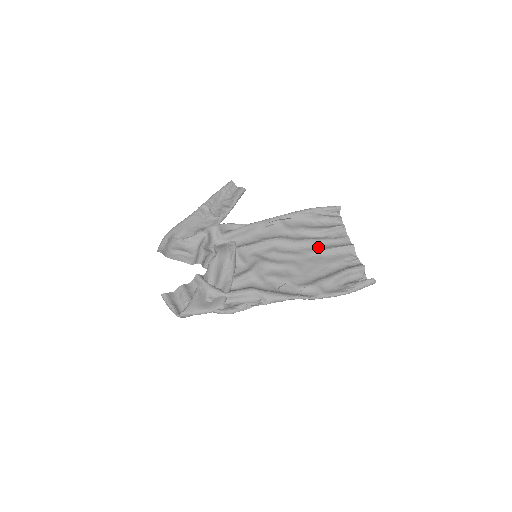
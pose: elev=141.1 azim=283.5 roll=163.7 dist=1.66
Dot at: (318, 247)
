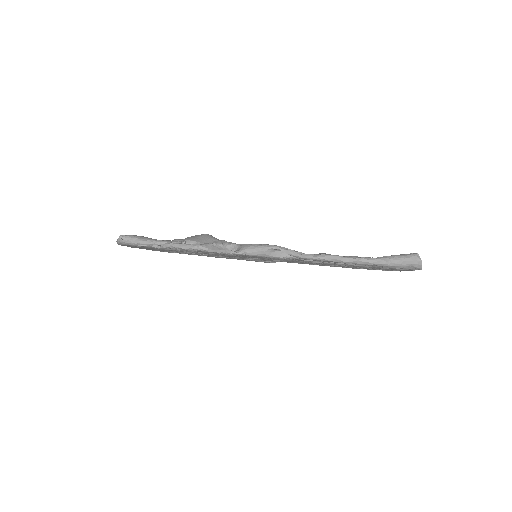
Dot at: occluded
